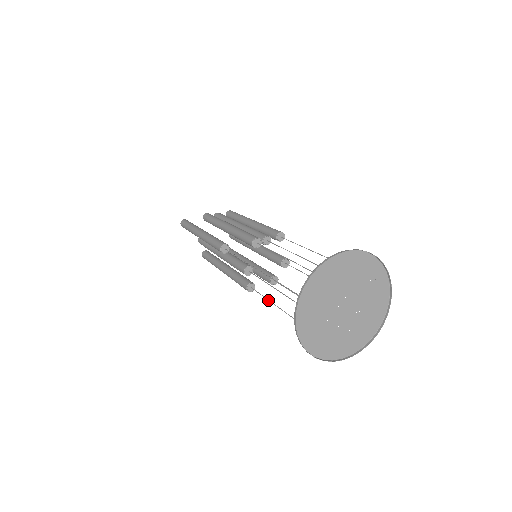
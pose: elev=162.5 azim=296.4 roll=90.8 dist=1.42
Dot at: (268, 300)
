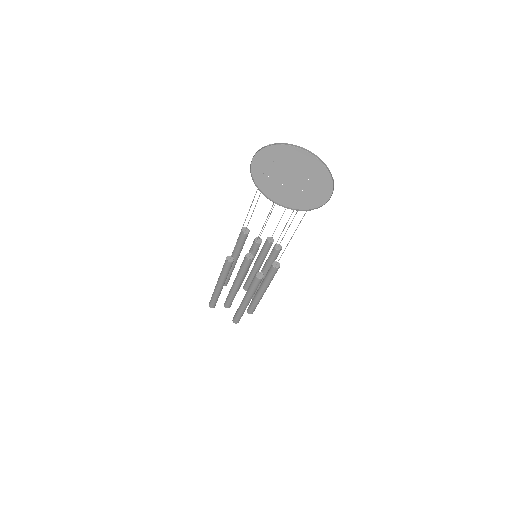
Dot at: occluded
